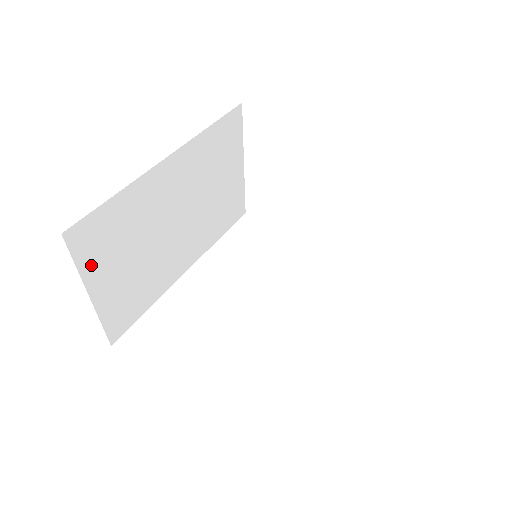
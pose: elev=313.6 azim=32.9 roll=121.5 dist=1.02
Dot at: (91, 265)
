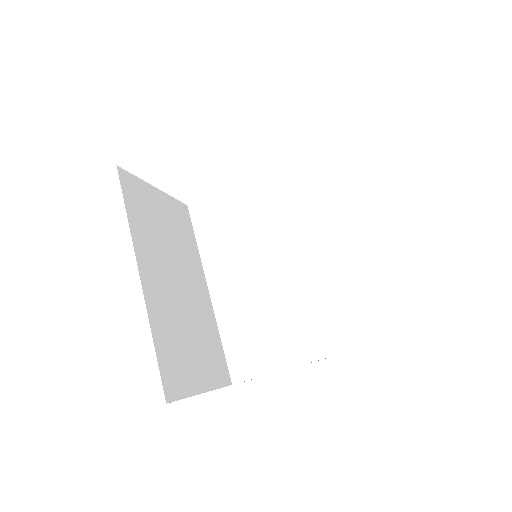
Dot at: (187, 384)
